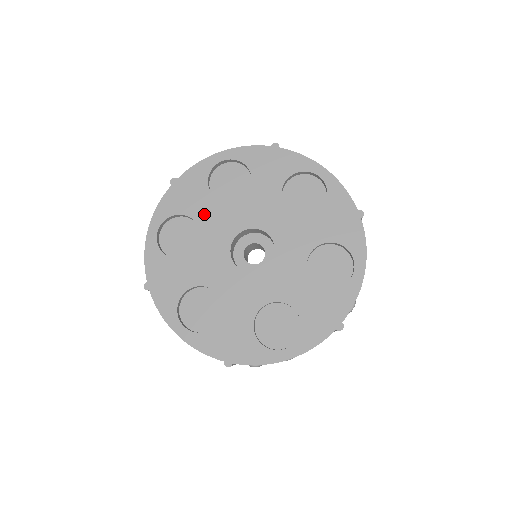
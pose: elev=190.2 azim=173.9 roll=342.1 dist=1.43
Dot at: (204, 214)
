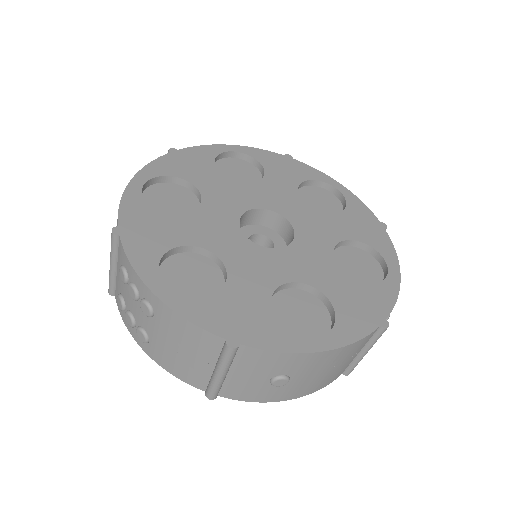
Dot at: (189, 234)
